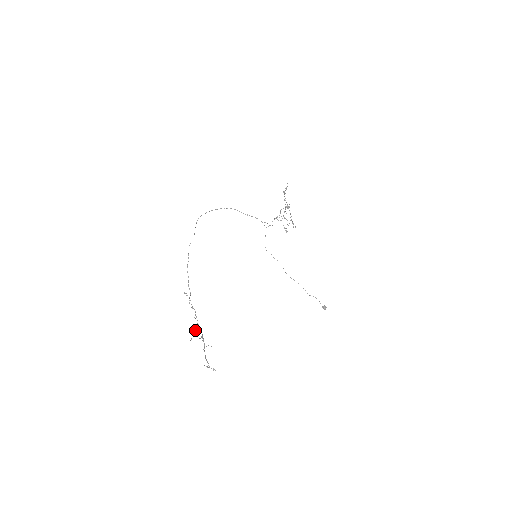
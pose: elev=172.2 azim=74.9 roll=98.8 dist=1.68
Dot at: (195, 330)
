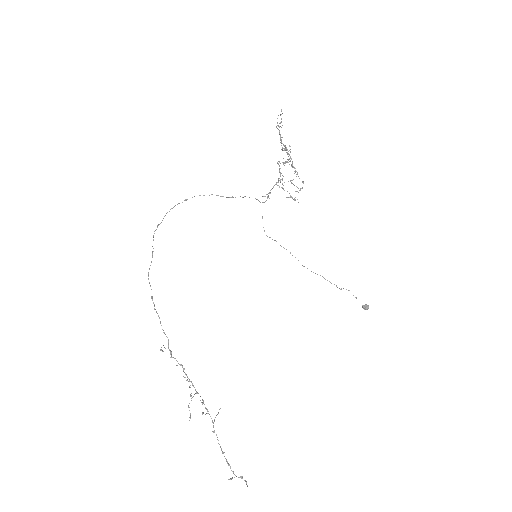
Dot at: (191, 396)
